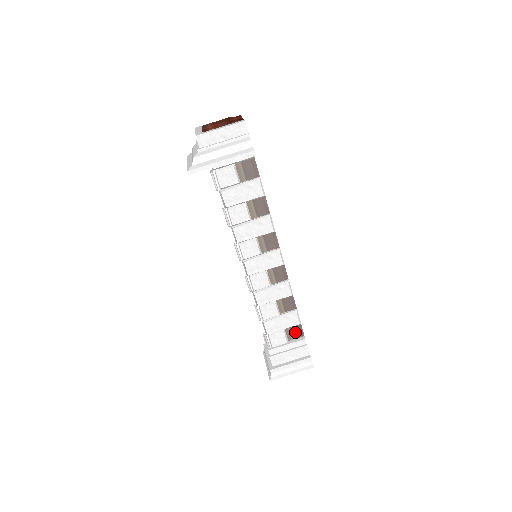
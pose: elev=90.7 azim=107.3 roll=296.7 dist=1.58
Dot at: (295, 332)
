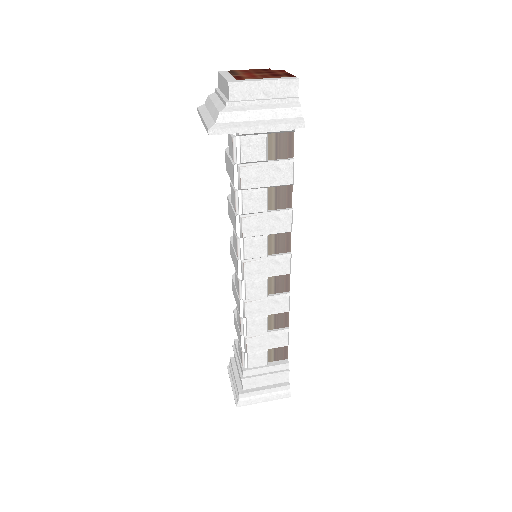
Dot at: (278, 353)
